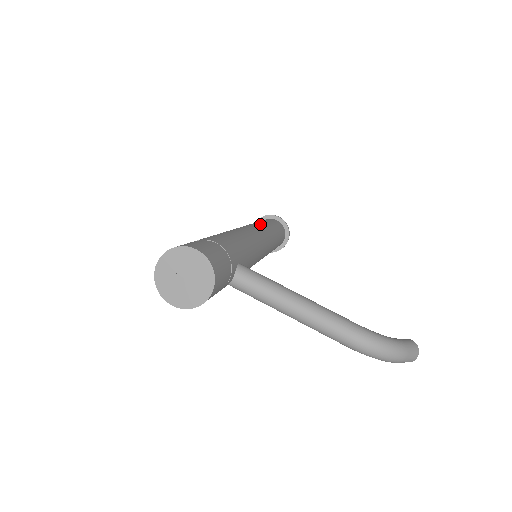
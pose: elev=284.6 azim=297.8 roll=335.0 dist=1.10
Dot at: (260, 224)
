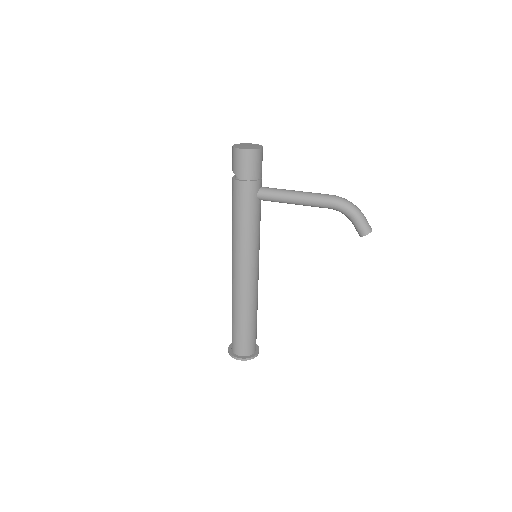
Dot at: occluded
